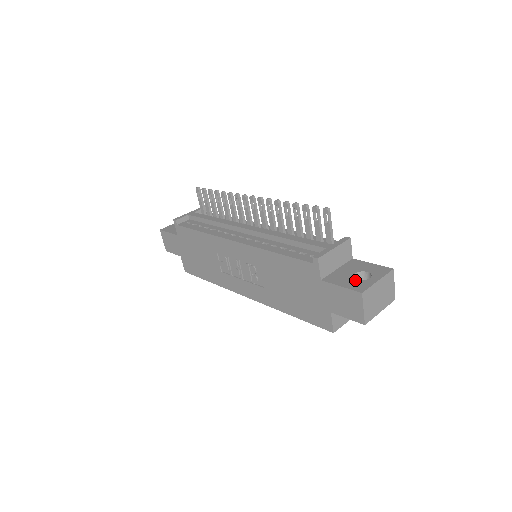
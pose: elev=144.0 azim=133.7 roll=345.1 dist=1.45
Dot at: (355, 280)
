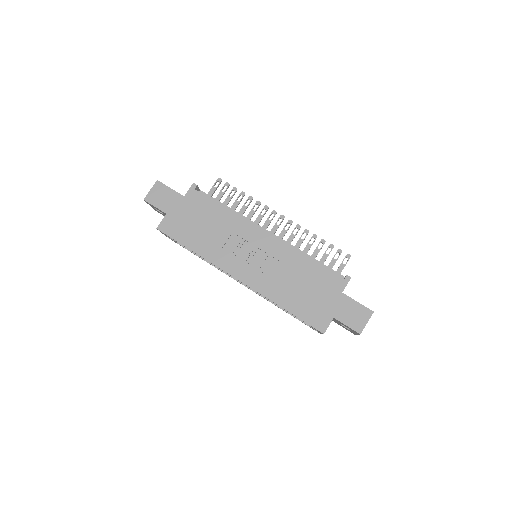
Dot at: occluded
